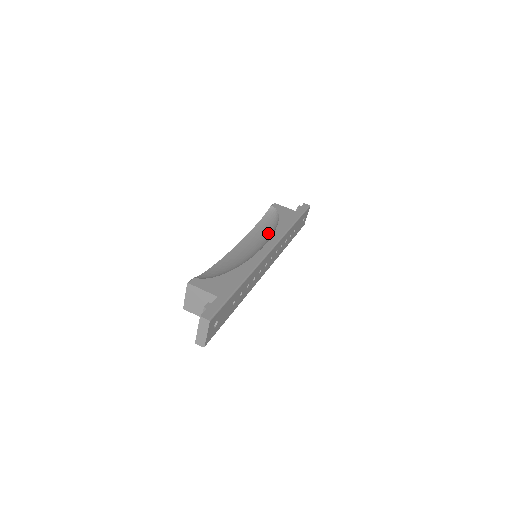
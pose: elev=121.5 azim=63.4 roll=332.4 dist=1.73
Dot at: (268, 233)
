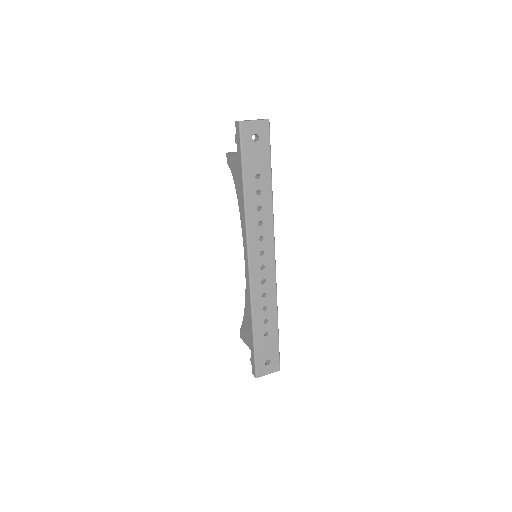
Dot at: occluded
